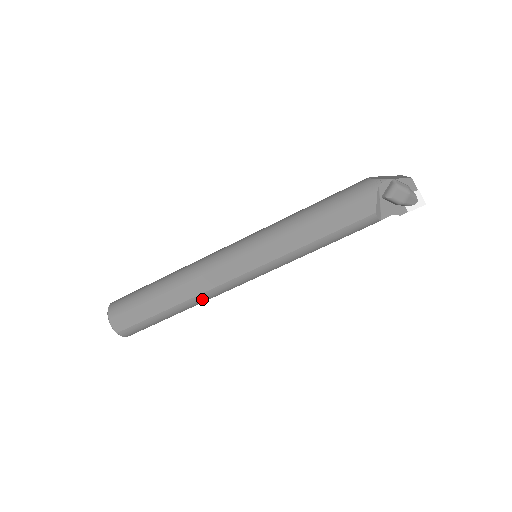
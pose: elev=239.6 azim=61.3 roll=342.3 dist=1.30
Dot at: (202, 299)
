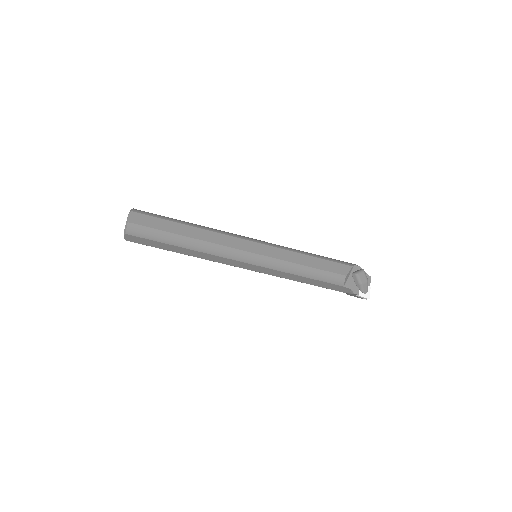
Dot at: (207, 248)
